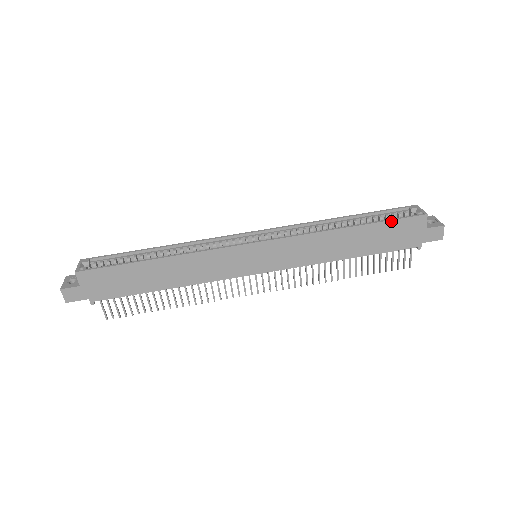
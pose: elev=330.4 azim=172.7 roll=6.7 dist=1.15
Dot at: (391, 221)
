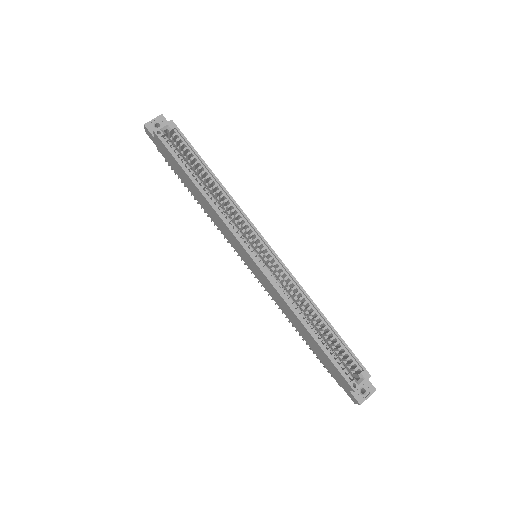
Dot at: (332, 362)
